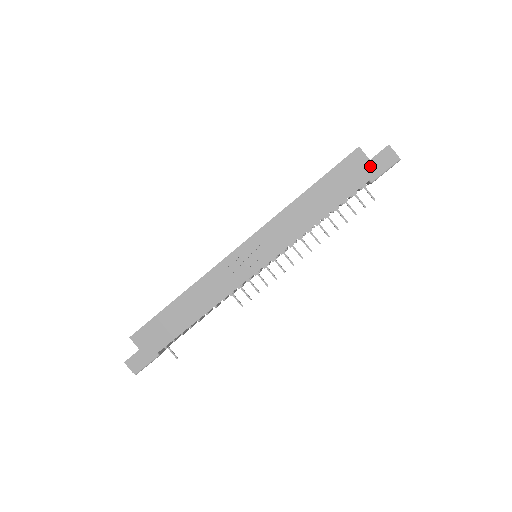
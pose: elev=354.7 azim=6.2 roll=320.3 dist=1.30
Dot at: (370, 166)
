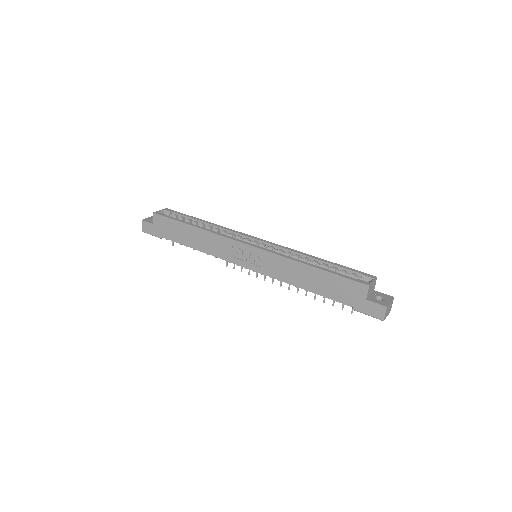
Dot at: (362, 302)
